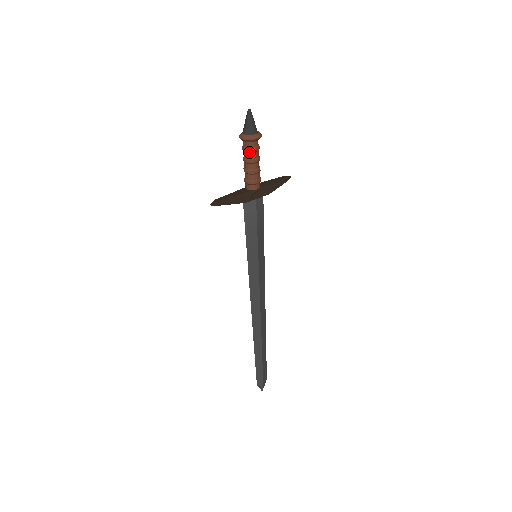
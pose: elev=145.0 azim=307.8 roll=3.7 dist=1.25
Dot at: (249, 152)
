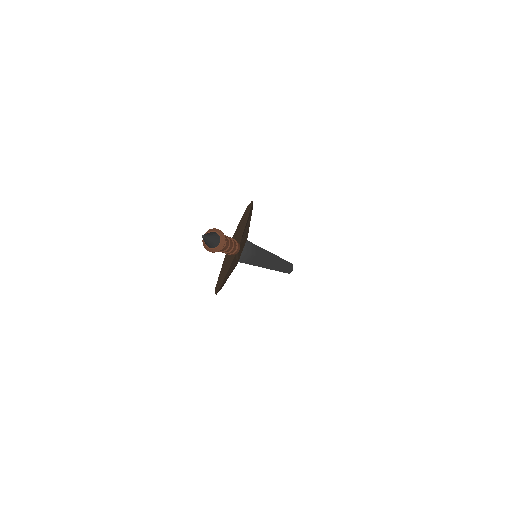
Dot at: (221, 250)
